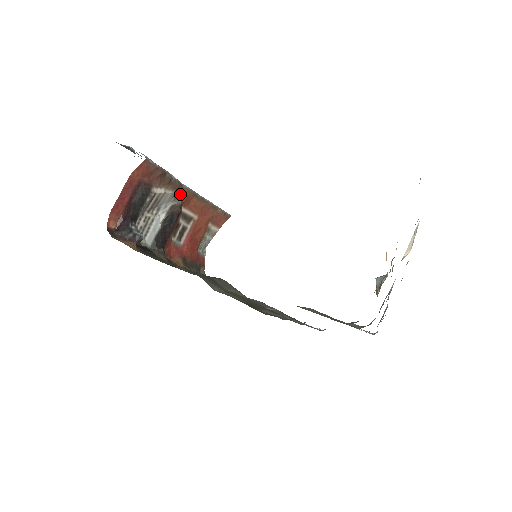
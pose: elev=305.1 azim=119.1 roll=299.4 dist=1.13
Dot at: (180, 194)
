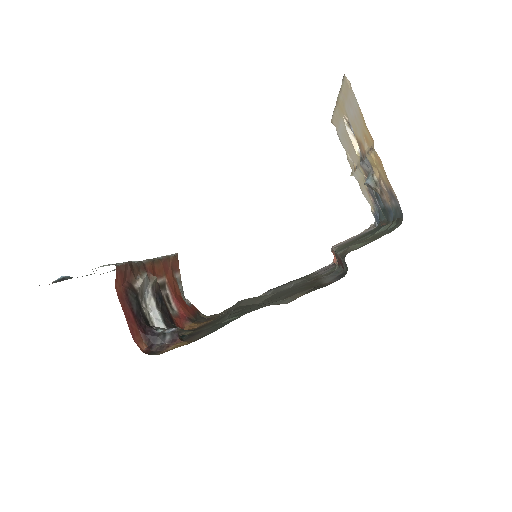
Dot at: (148, 271)
